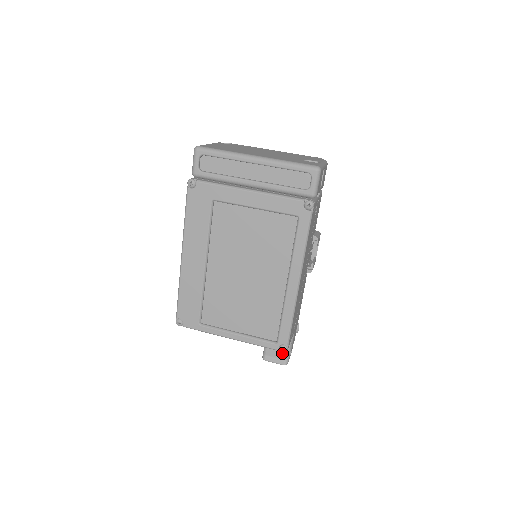
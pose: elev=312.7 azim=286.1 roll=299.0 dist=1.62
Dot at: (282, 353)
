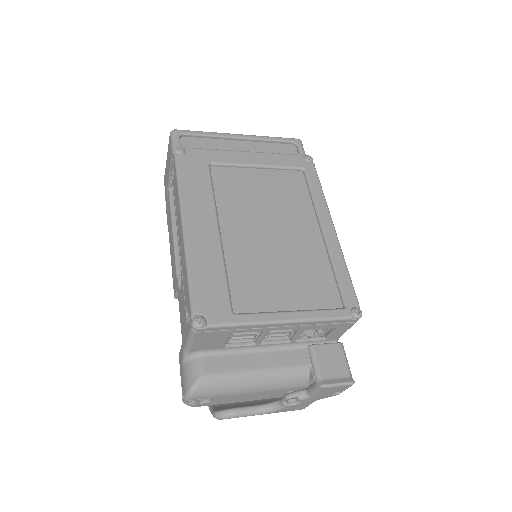
Dot at: (341, 367)
